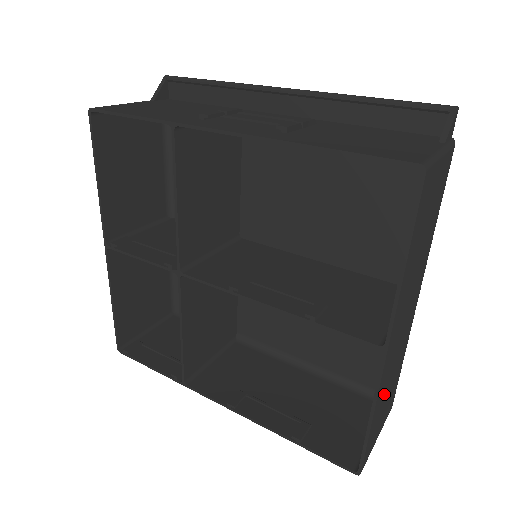
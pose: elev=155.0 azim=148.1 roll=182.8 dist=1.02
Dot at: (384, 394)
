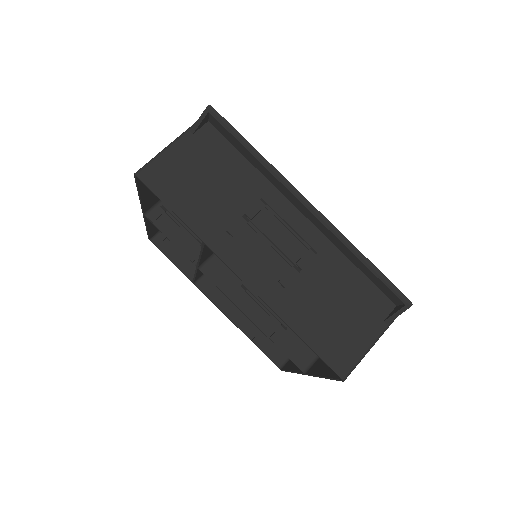
Dot at: occluded
